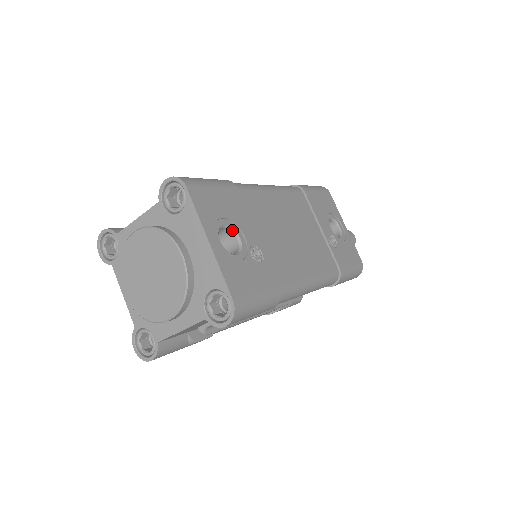
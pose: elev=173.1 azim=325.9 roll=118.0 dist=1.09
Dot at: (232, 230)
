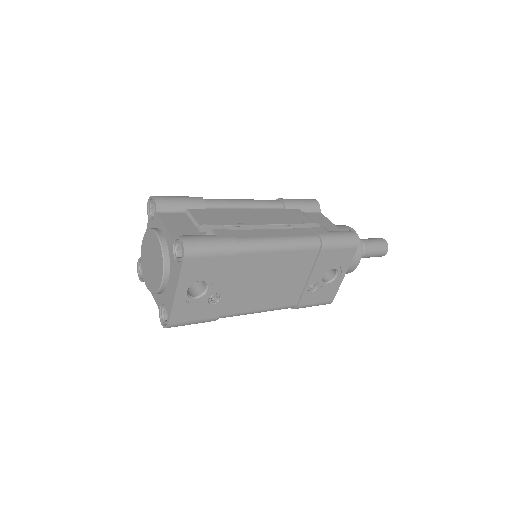
Dot at: (206, 283)
